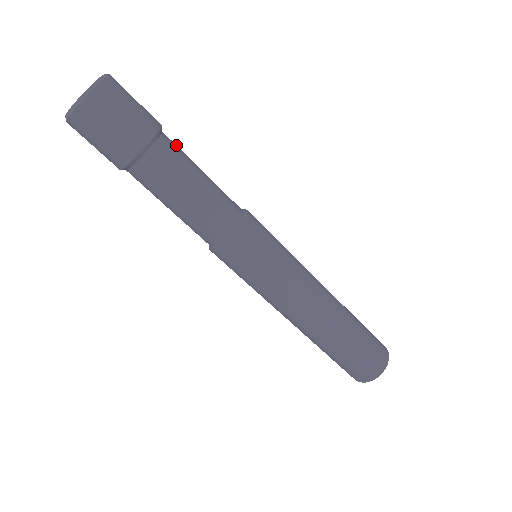
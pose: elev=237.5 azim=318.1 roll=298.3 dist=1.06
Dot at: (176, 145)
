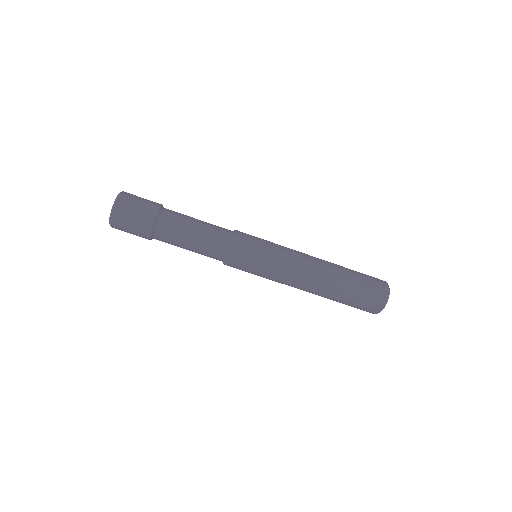
Dot at: (172, 219)
